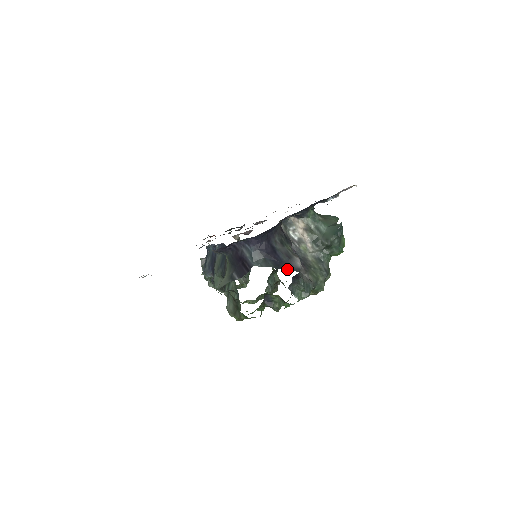
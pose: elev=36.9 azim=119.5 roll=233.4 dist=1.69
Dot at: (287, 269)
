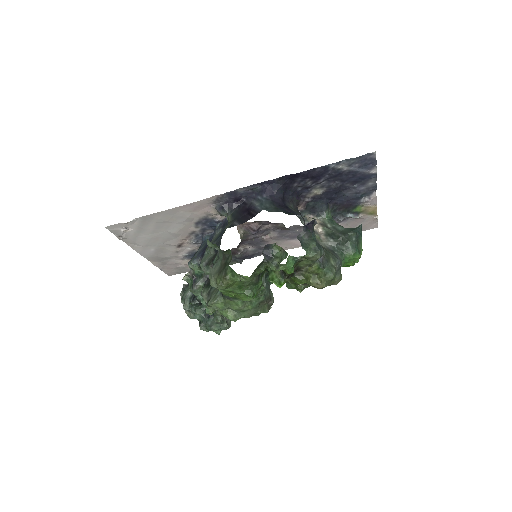
Dot at: occluded
